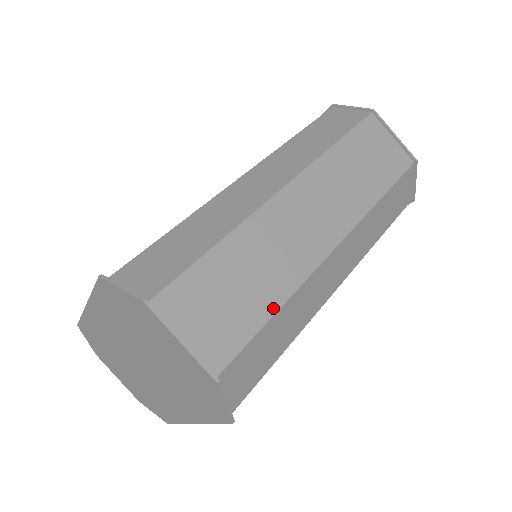
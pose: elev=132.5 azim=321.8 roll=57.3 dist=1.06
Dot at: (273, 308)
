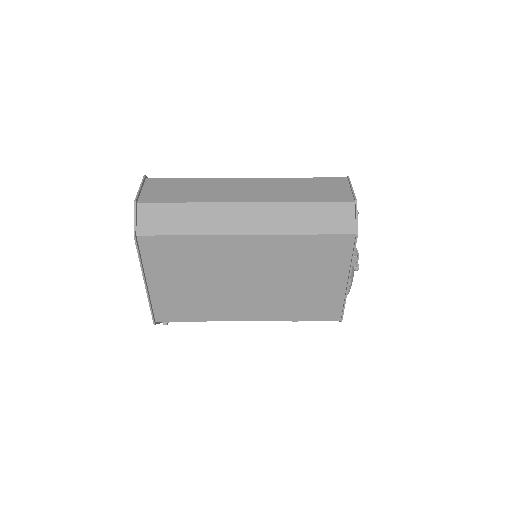
Dot at: (186, 201)
